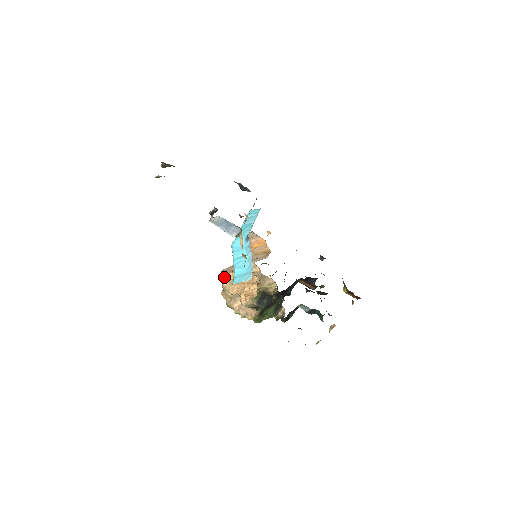
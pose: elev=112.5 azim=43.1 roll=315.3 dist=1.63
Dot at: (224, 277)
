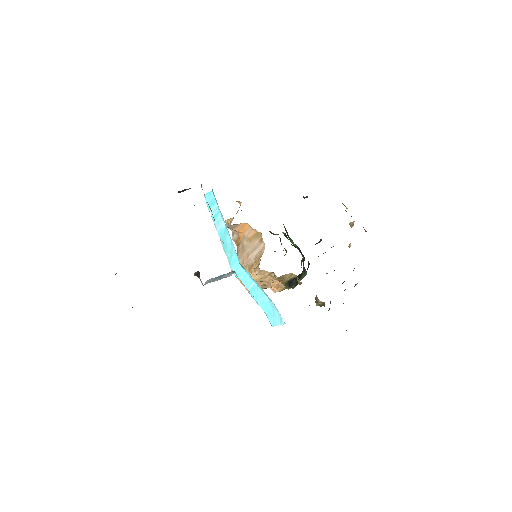
Dot at: occluded
